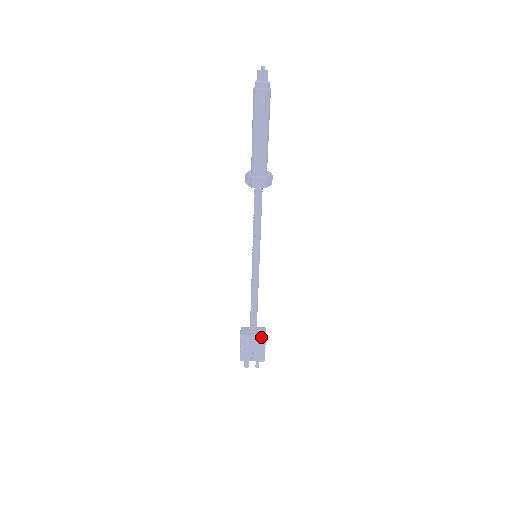
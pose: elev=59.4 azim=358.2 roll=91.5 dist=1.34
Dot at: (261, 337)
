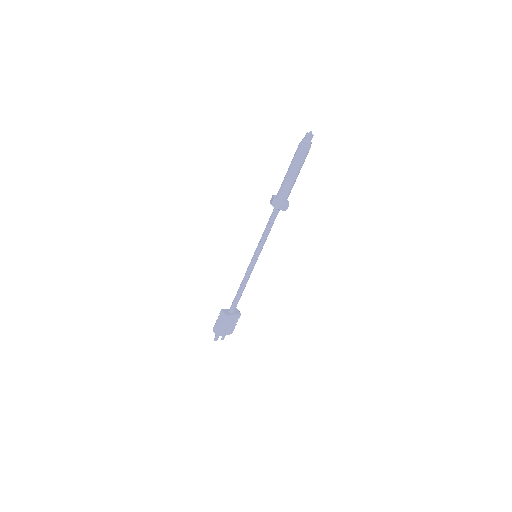
Dot at: (238, 316)
